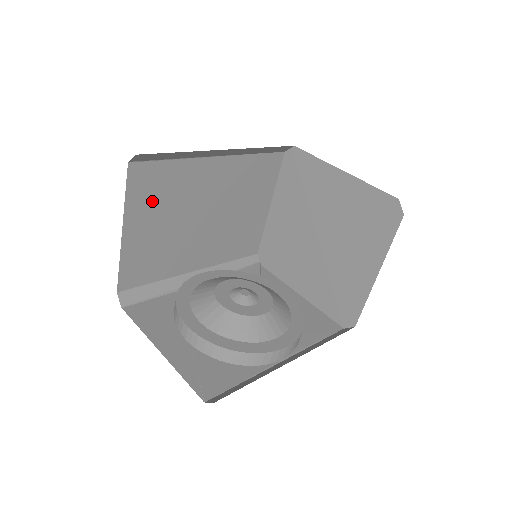
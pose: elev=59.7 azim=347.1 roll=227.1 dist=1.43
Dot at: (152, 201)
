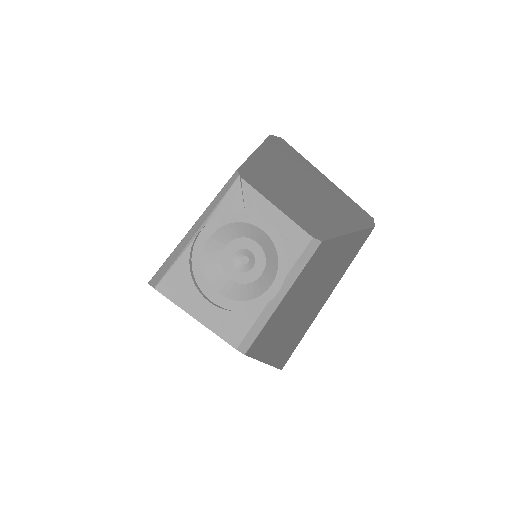
Dot at: occluded
